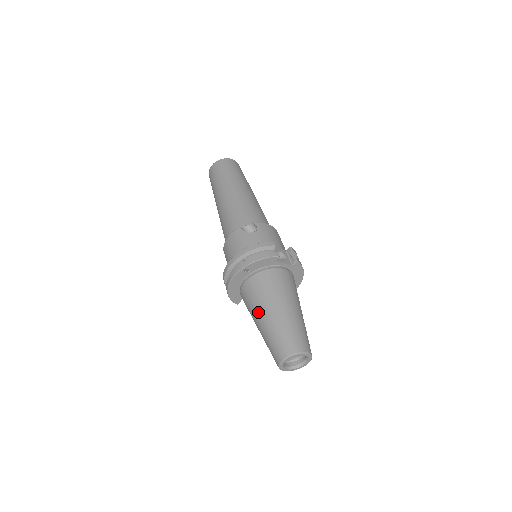
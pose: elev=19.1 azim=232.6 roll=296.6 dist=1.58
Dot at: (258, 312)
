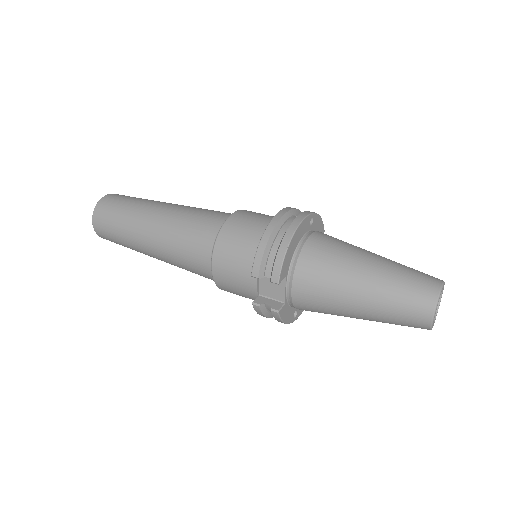
Dot at: (360, 254)
